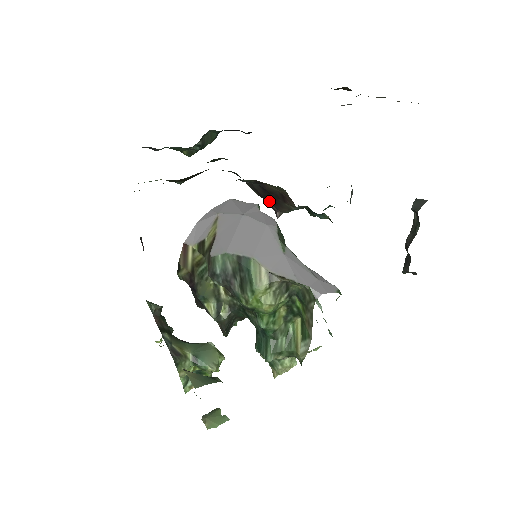
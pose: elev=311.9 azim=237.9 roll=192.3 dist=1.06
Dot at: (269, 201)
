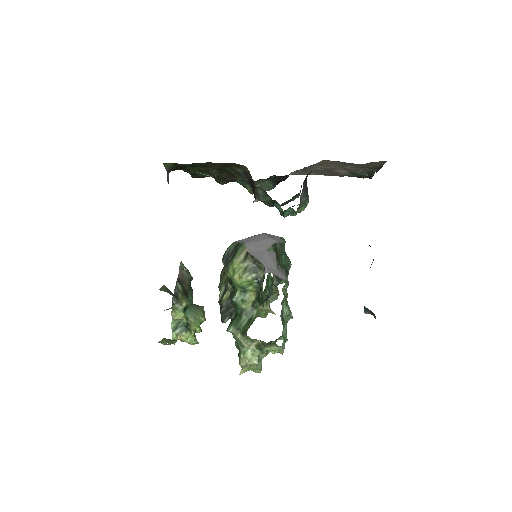
Dot at: (254, 193)
